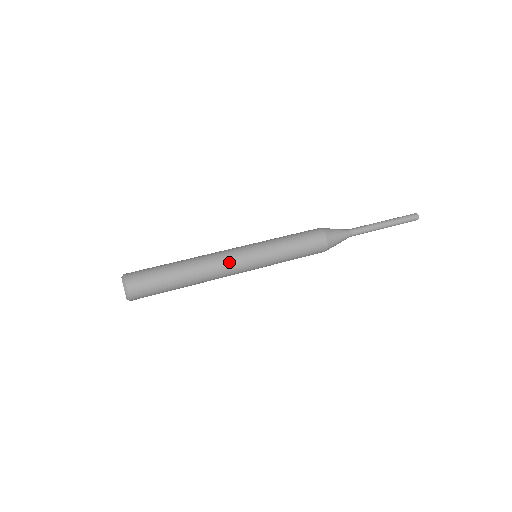
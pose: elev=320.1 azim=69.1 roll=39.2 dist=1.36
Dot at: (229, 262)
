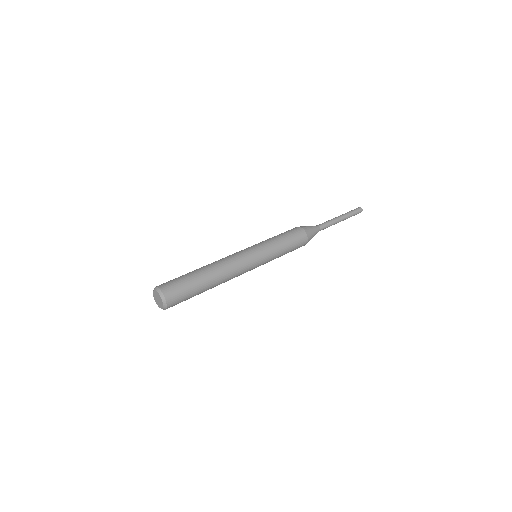
Dot at: (235, 256)
